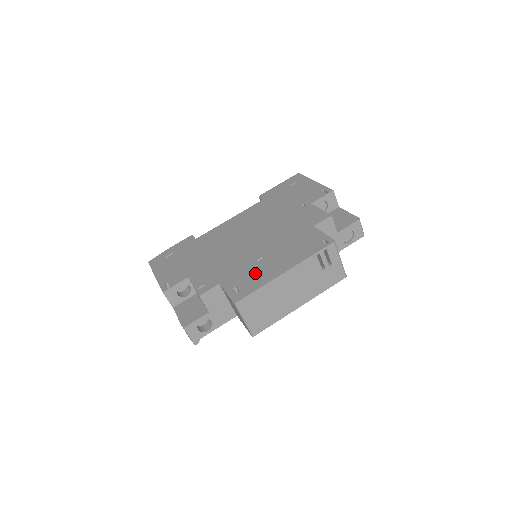
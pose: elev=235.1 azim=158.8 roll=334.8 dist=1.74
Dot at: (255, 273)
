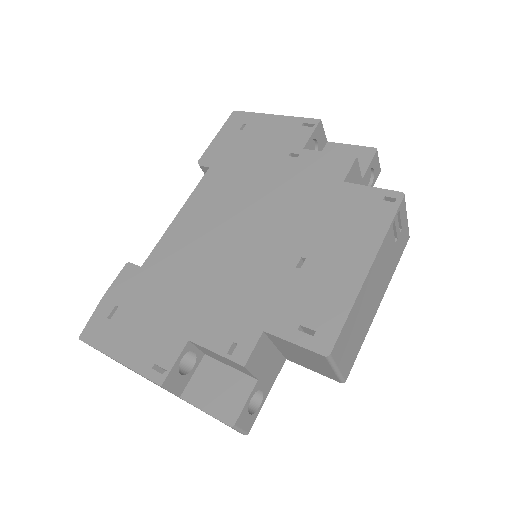
Dot at: (315, 290)
